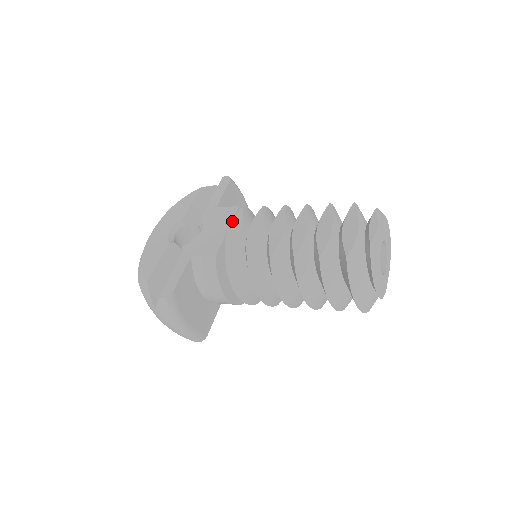
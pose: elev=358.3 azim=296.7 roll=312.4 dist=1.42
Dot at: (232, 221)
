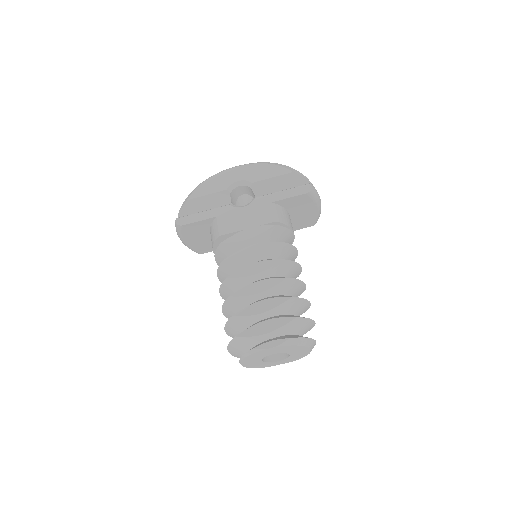
Dot at: (257, 226)
